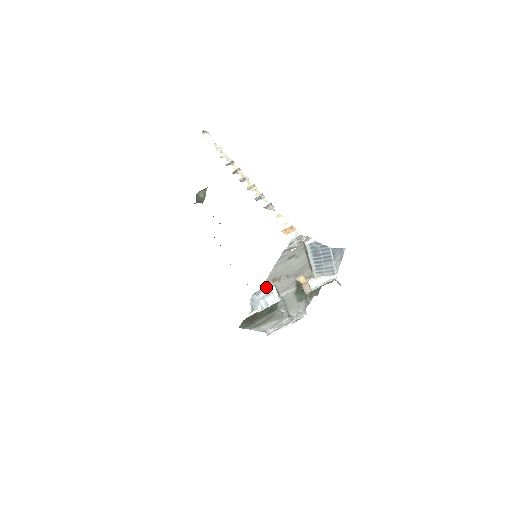
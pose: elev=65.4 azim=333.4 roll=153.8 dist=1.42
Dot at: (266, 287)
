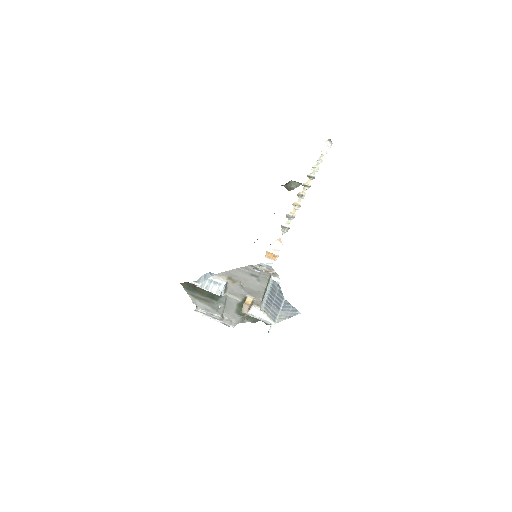
Dot at: (220, 276)
